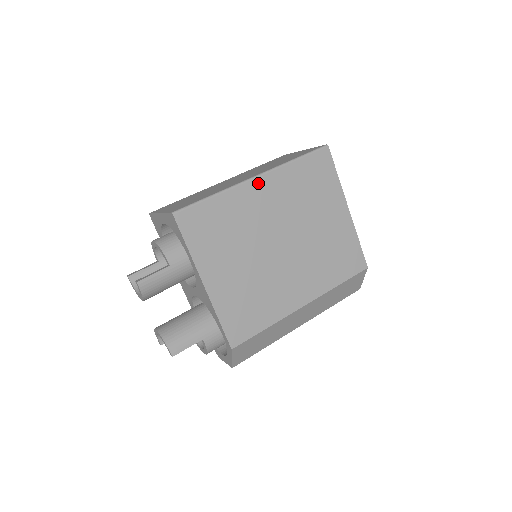
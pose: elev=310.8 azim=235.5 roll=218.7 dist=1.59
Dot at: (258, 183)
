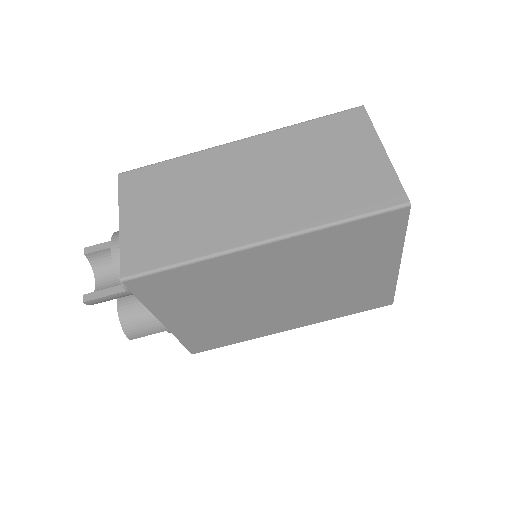
Dot at: (264, 250)
